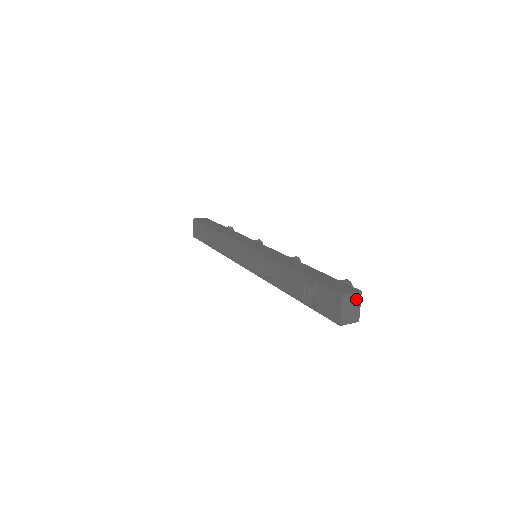
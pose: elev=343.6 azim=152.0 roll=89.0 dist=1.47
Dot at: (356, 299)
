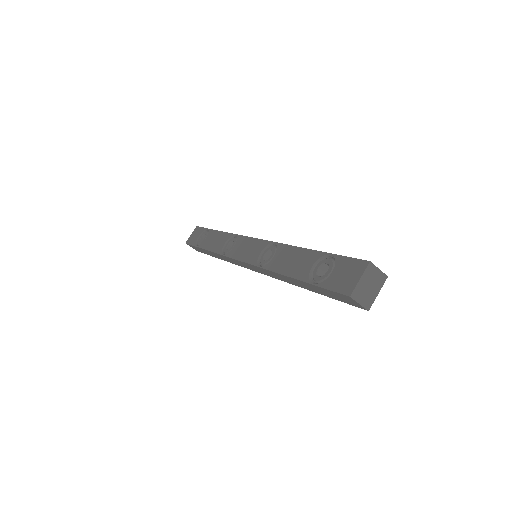
Dot at: (379, 280)
